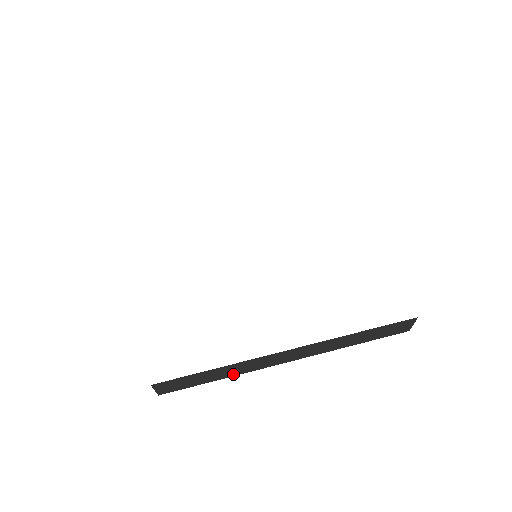
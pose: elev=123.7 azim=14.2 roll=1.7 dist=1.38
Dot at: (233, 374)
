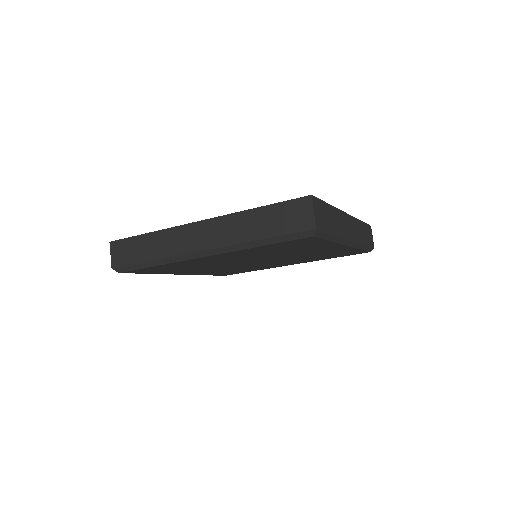
Dot at: (160, 255)
